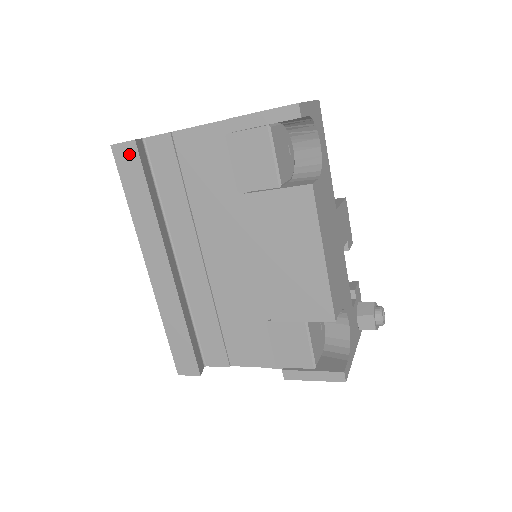
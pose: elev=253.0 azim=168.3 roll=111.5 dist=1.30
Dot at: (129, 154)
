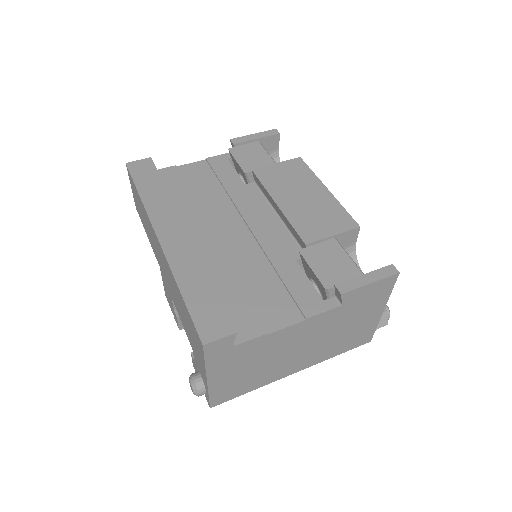
Dot at: (144, 165)
